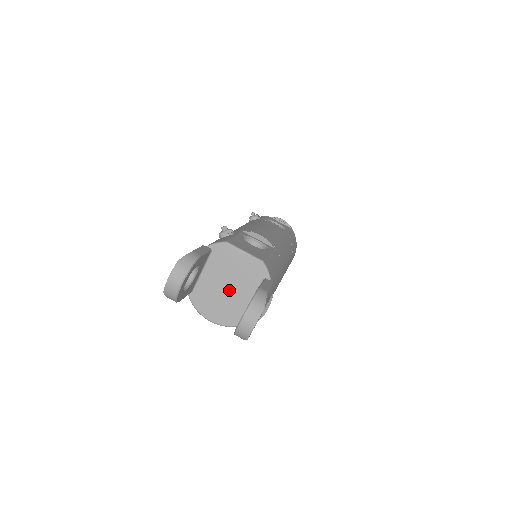
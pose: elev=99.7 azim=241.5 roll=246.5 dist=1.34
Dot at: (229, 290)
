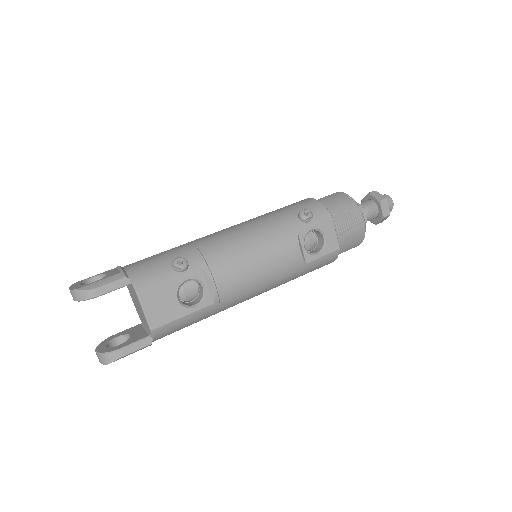
Dot at: (137, 307)
